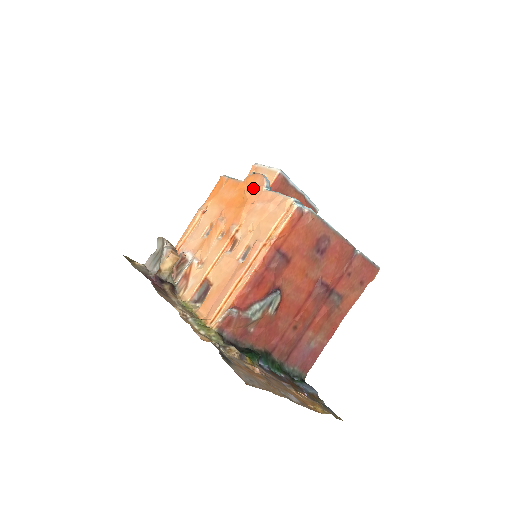
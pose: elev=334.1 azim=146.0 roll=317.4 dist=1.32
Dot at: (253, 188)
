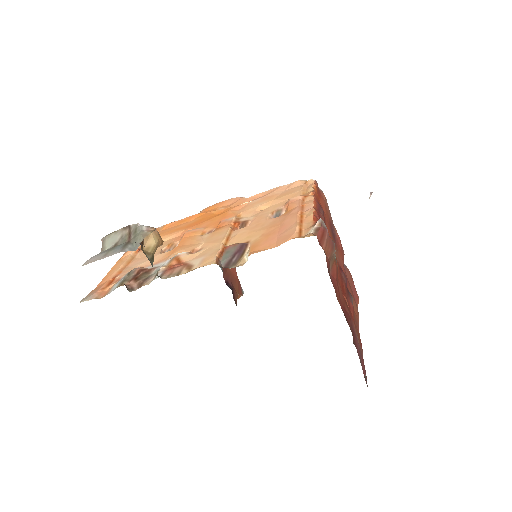
Dot at: (225, 206)
